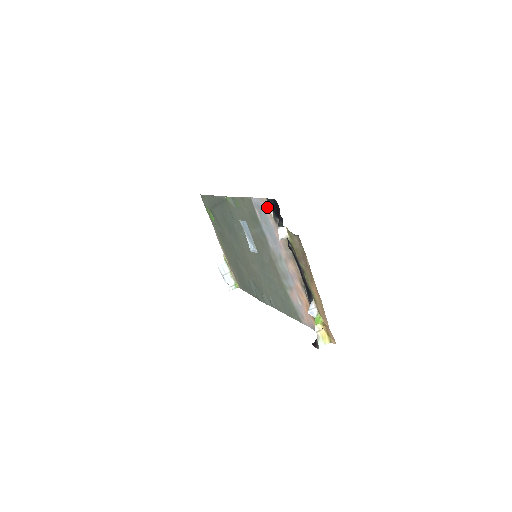
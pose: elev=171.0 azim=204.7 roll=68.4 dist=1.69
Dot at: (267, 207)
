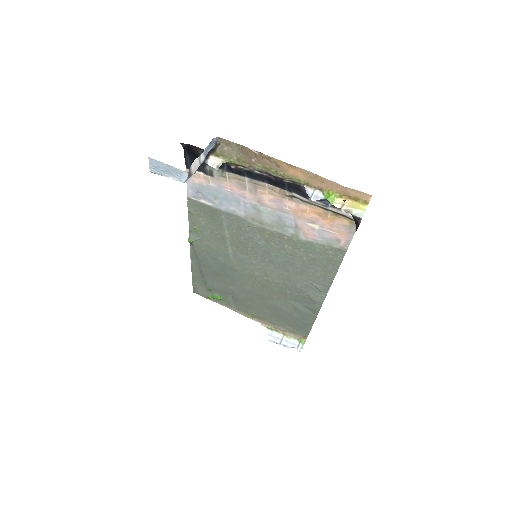
Dot at: (196, 176)
